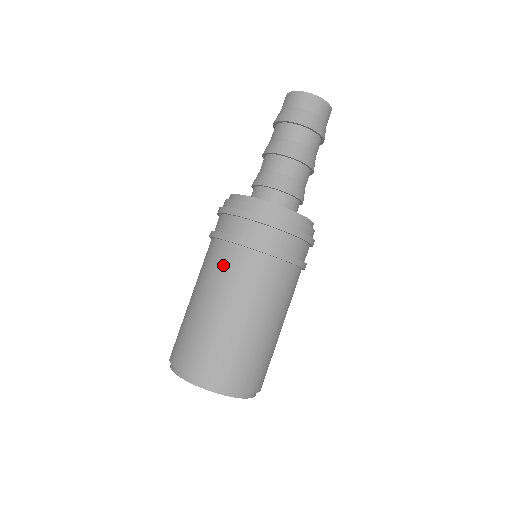
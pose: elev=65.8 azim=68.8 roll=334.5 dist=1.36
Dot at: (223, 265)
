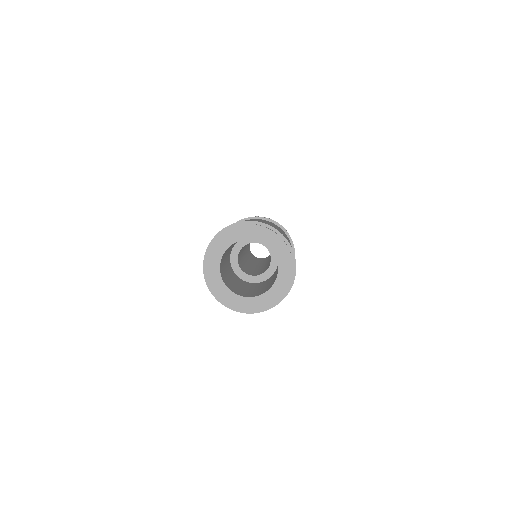
Dot at: occluded
